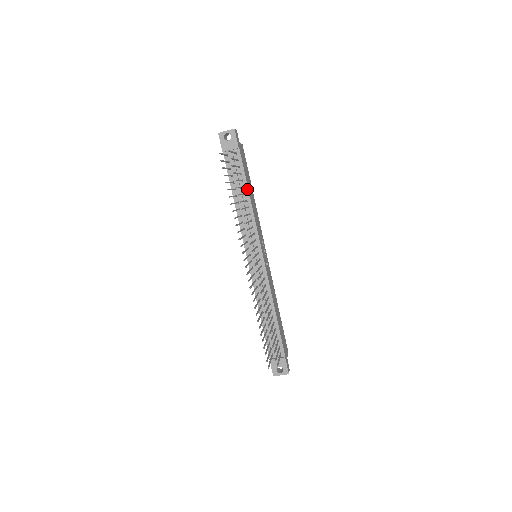
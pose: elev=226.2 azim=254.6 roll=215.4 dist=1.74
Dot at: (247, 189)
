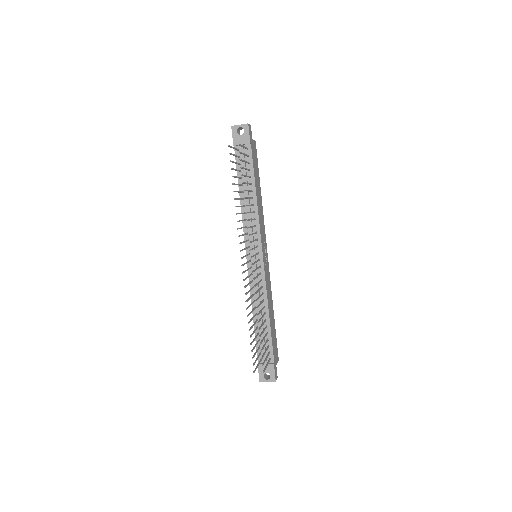
Dot at: (254, 186)
